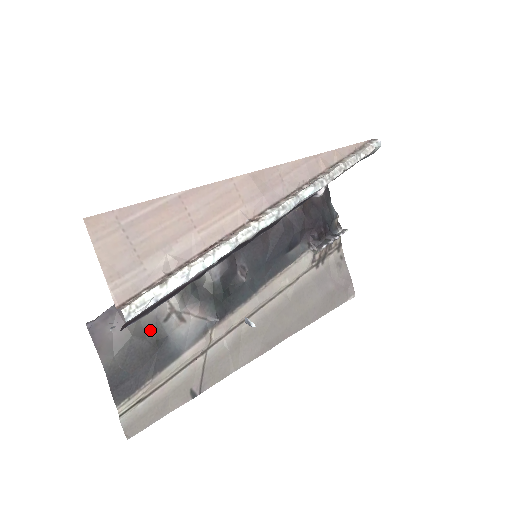
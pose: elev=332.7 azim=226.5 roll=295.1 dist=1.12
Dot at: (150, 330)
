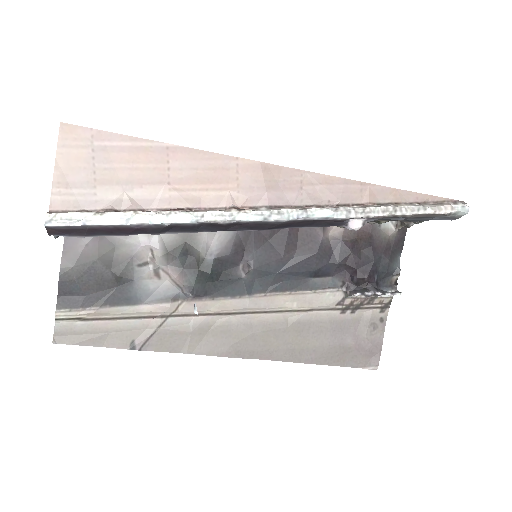
Dot at: (119, 265)
